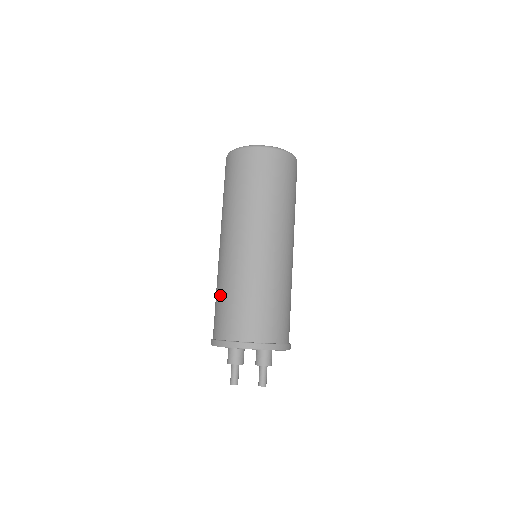
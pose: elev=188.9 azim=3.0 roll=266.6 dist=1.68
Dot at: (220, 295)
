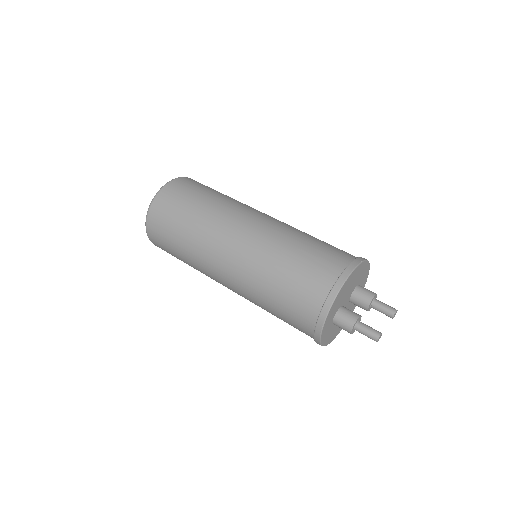
Dot at: (274, 286)
